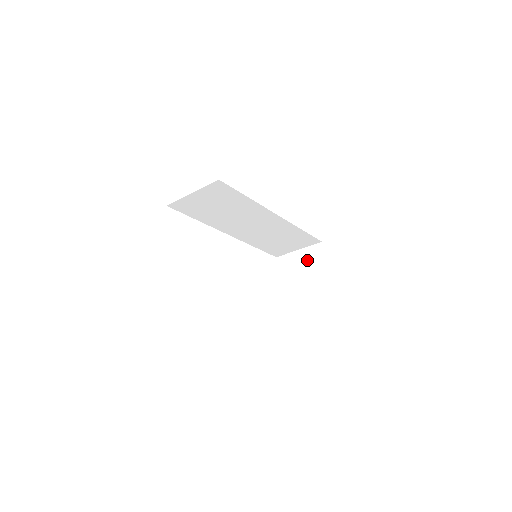
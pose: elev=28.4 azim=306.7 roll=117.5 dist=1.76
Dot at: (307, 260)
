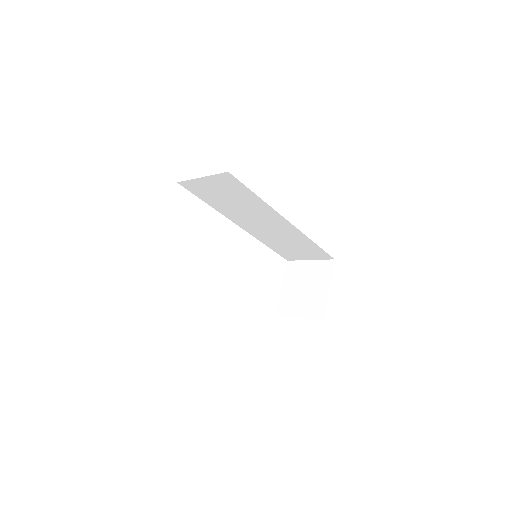
Dot at: (315, 273)
